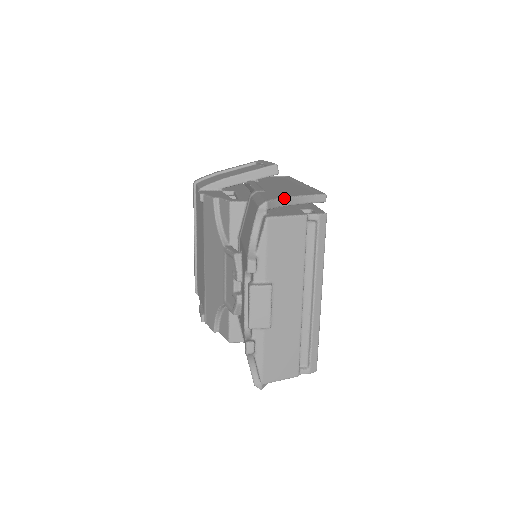
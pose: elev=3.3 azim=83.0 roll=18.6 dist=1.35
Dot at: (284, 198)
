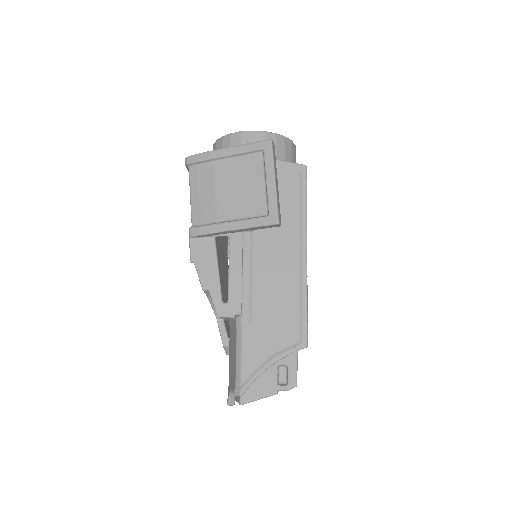
Dot at: occluded
